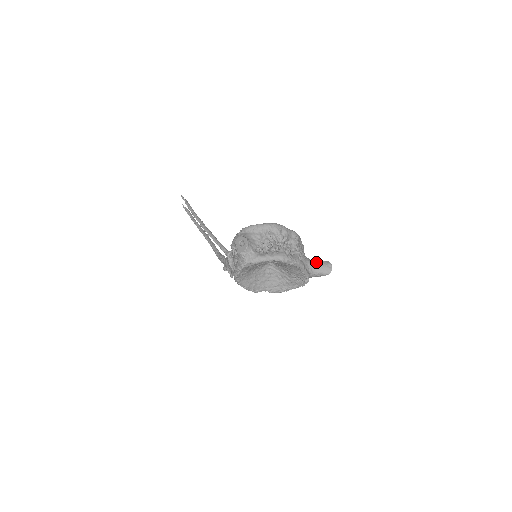
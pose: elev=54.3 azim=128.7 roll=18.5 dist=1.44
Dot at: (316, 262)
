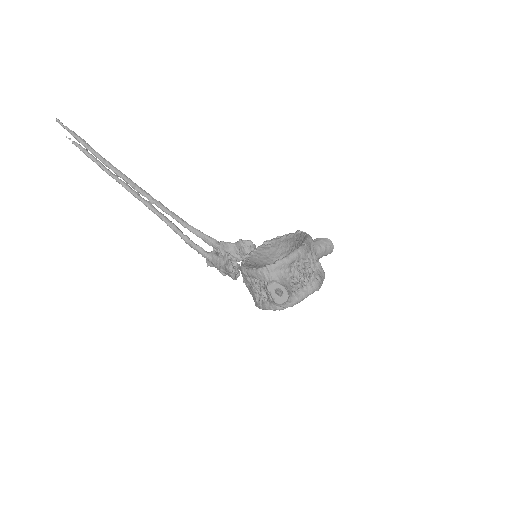
Dot at: (320, 247)
